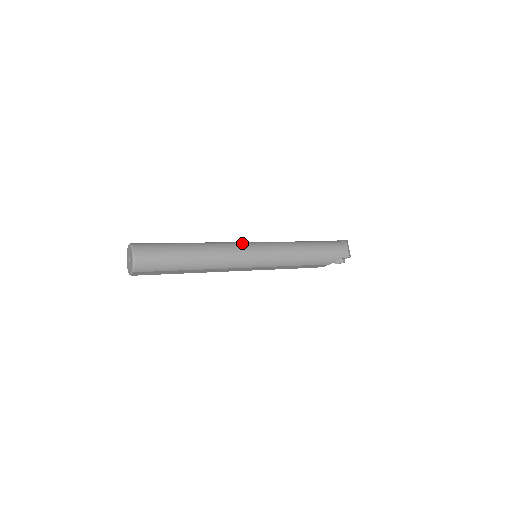
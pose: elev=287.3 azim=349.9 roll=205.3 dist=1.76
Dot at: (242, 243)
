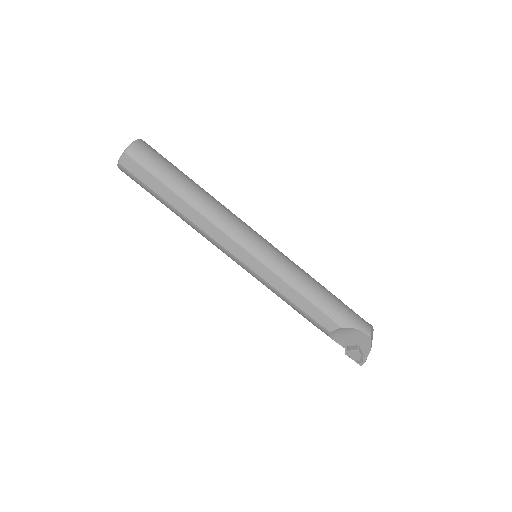
Dot at: occluded
